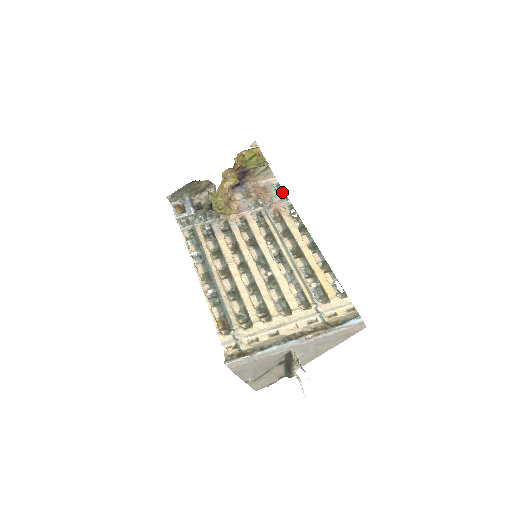
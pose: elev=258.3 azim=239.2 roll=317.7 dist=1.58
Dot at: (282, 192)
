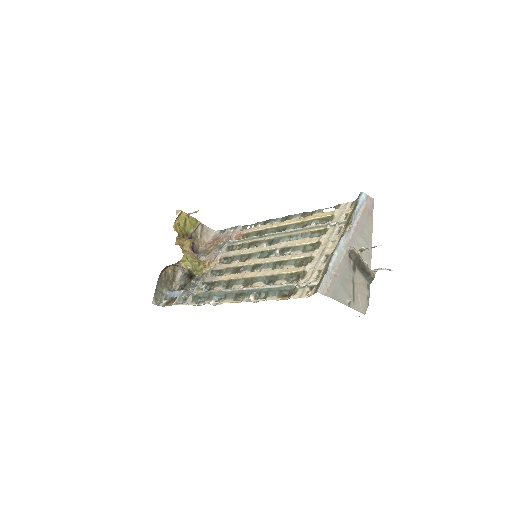
Dot at: (228, 229)
